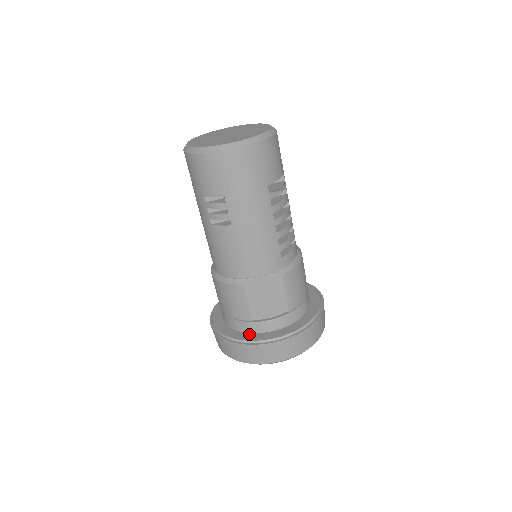
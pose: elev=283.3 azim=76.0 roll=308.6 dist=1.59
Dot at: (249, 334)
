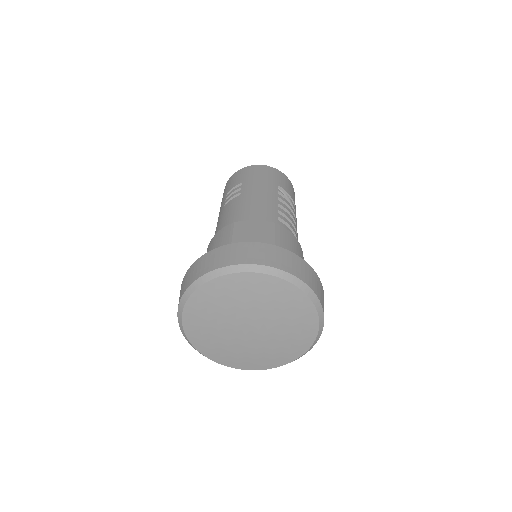
Dot at: occluded
